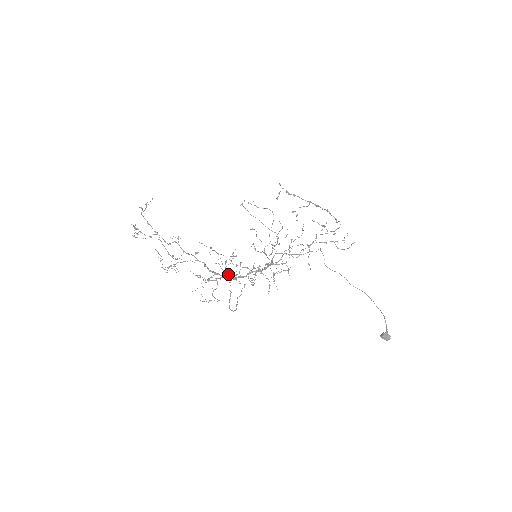
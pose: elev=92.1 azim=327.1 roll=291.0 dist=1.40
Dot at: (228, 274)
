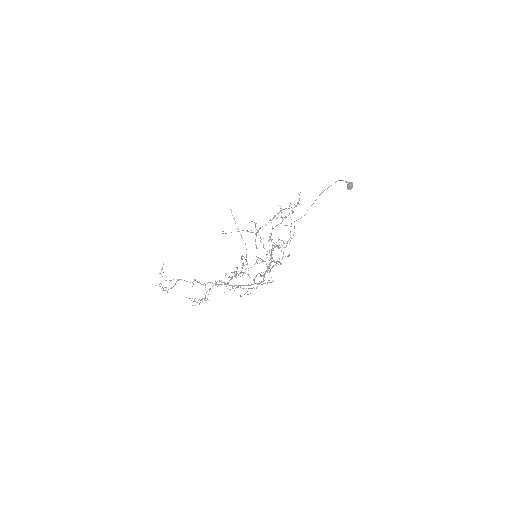
Dot at: occluded
